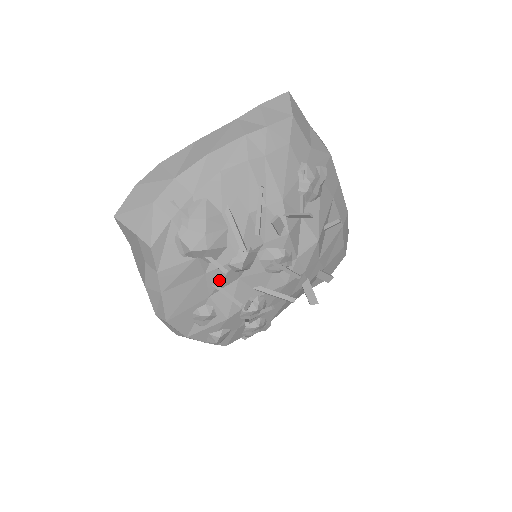
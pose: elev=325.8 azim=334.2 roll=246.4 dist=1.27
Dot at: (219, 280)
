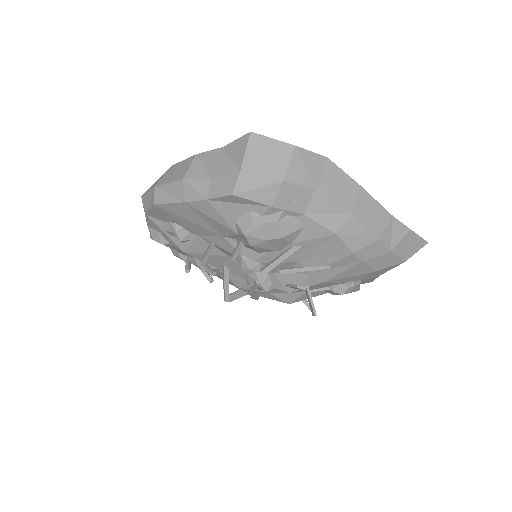
Dot at: (221, 246)
